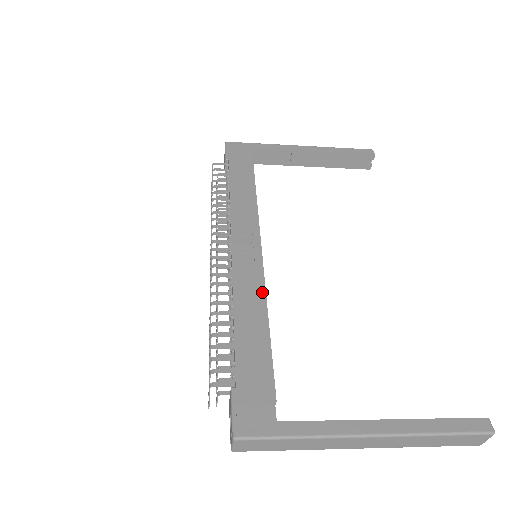
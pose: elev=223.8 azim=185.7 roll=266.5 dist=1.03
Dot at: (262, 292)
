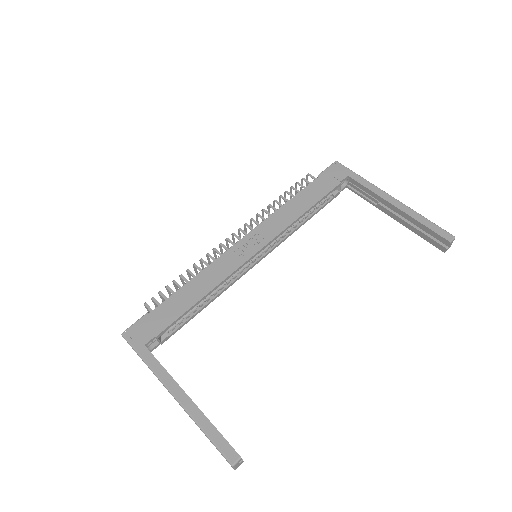
Dot at: (222, 279)
